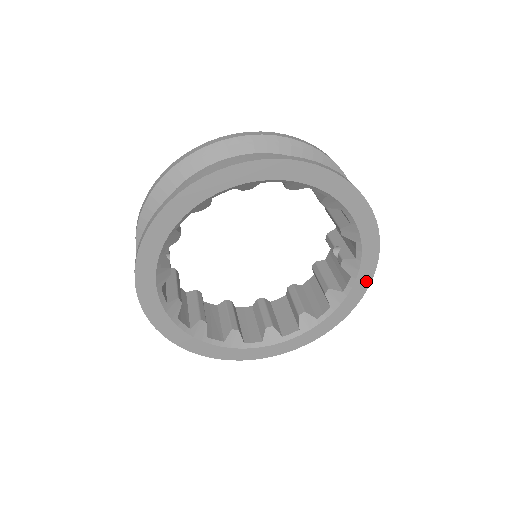
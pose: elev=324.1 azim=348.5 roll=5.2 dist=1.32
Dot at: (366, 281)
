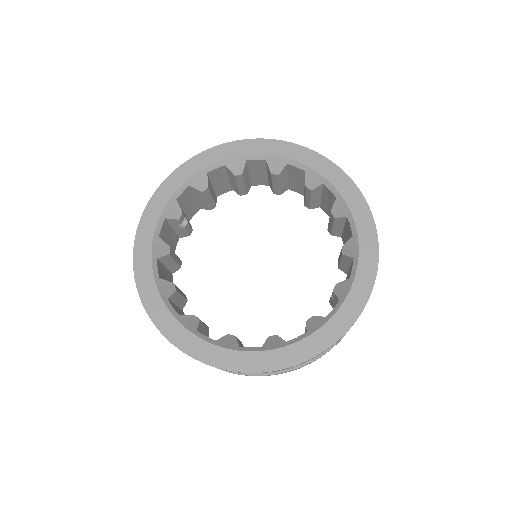
Dot at: (355, 310)
